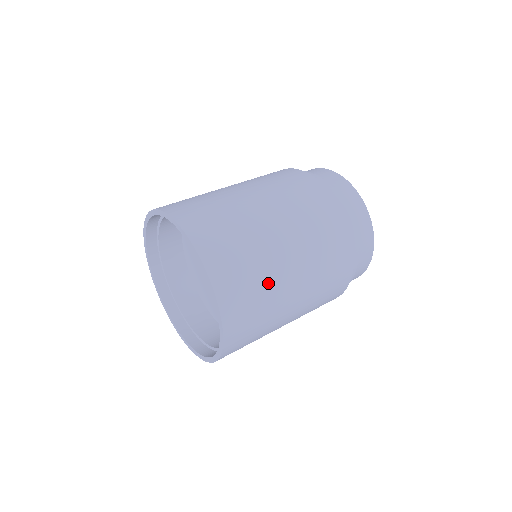
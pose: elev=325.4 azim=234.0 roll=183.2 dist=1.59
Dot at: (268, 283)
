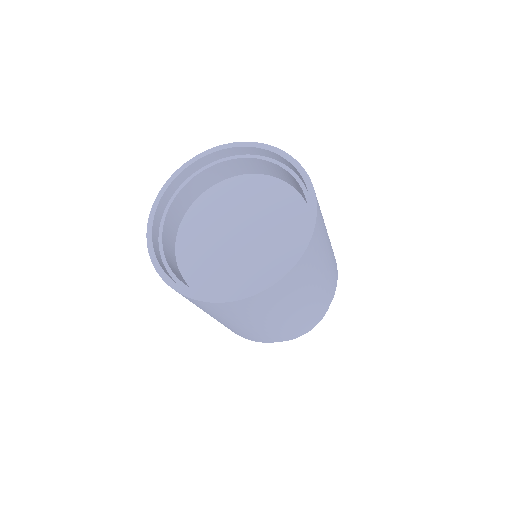
Dot at: occluded
